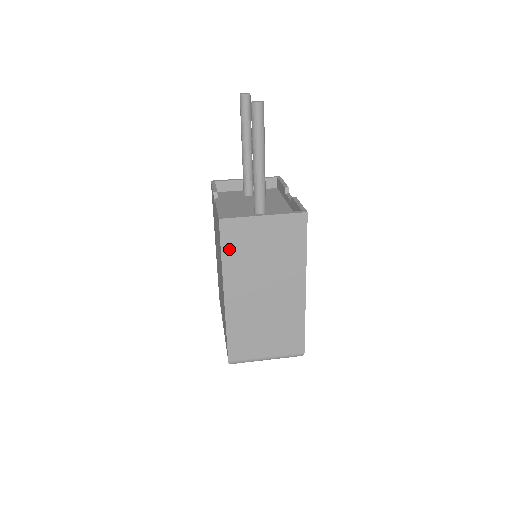
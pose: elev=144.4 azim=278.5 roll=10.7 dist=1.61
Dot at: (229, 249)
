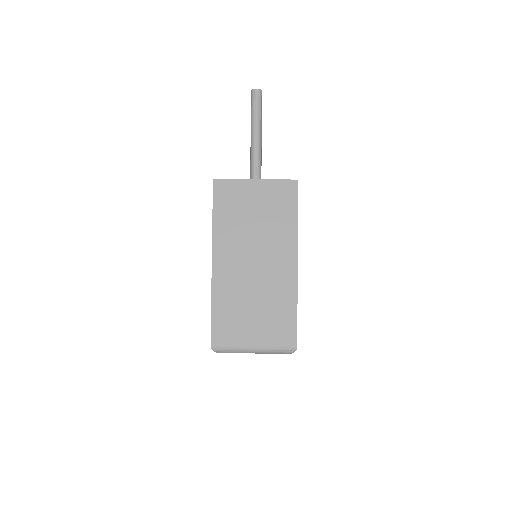
Dot at: (220, 211)
